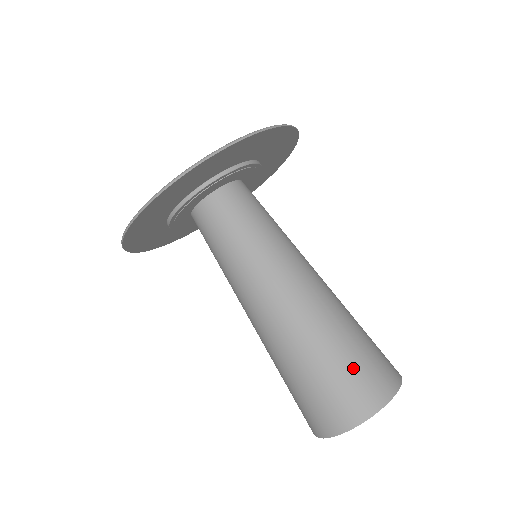
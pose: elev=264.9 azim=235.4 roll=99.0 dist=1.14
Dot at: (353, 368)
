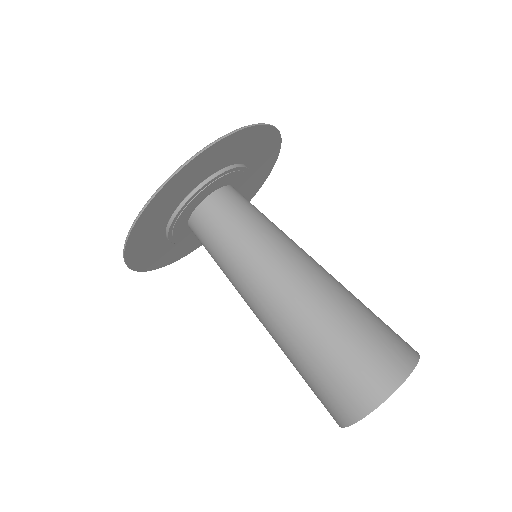
Dot at: (340, 371)
